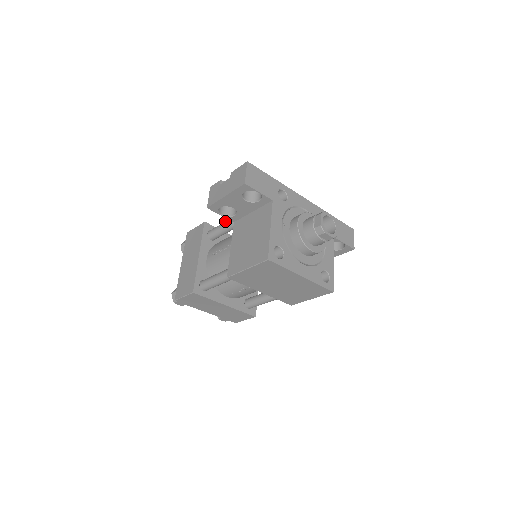
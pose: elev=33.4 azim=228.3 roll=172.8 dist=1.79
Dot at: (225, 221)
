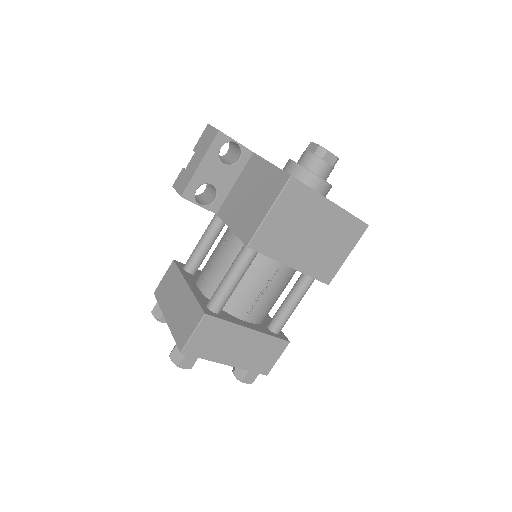
Dot at: occluded
